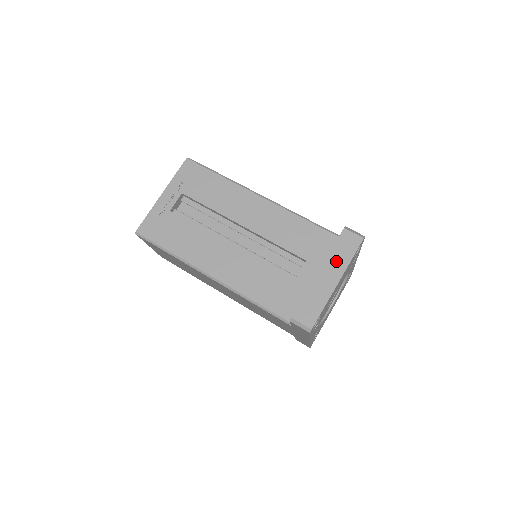
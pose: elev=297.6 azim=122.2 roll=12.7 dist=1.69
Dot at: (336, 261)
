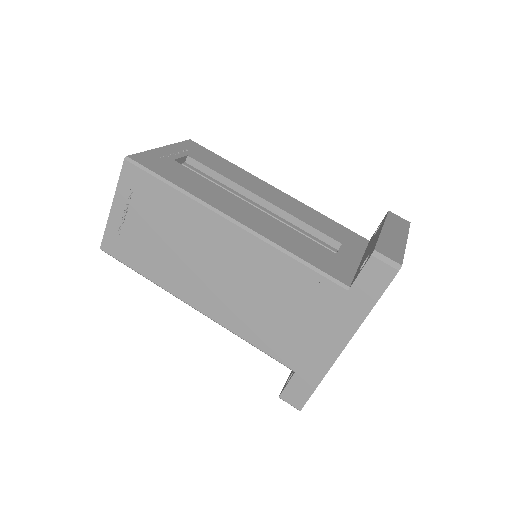
Dot at: (395, 227)
